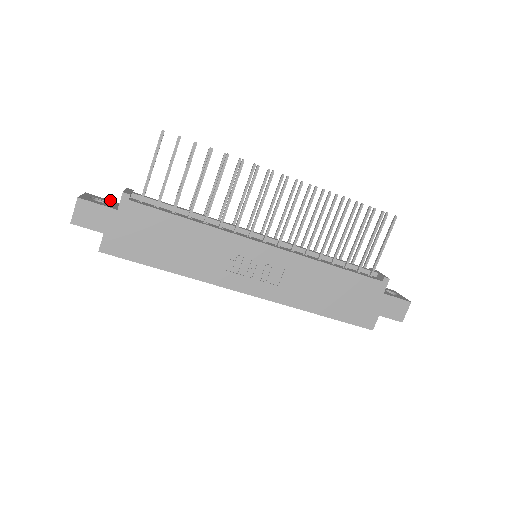
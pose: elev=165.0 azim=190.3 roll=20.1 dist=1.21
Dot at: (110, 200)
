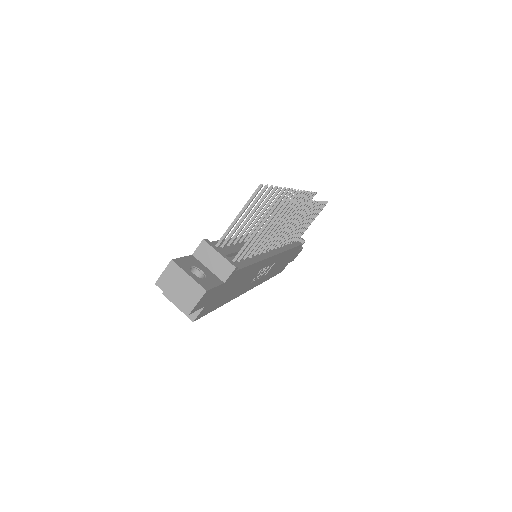
Dot at: (186, 256)
